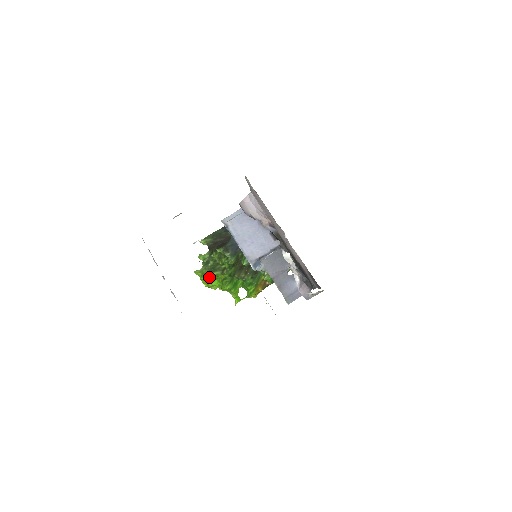
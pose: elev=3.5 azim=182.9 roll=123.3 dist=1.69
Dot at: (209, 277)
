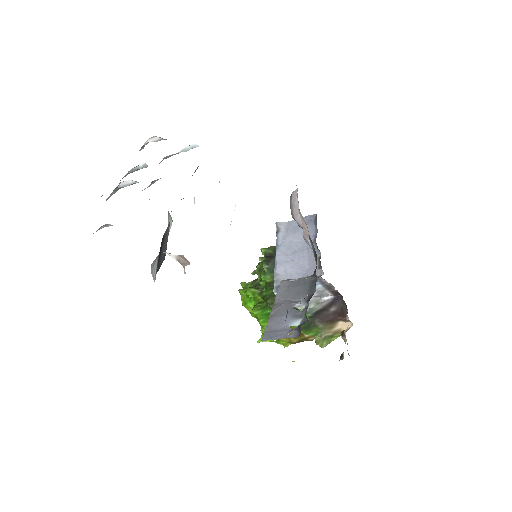
Dot at: occluded
